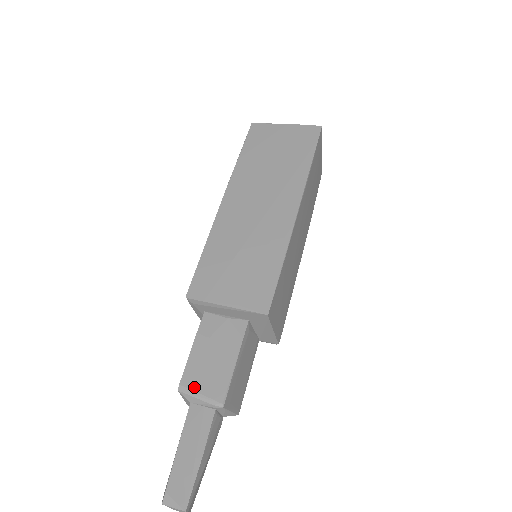
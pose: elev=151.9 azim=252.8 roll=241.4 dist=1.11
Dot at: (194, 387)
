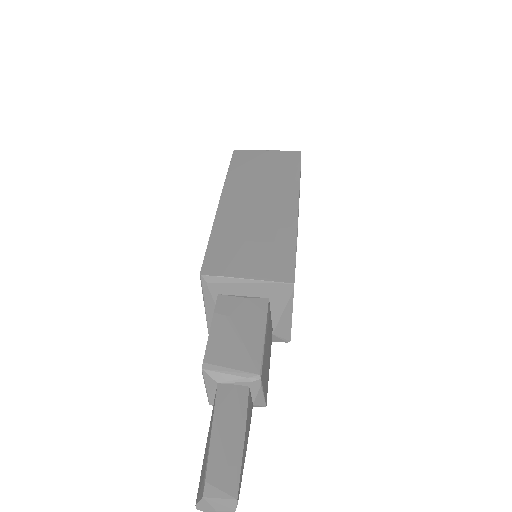
Dot at: (222, 363)
